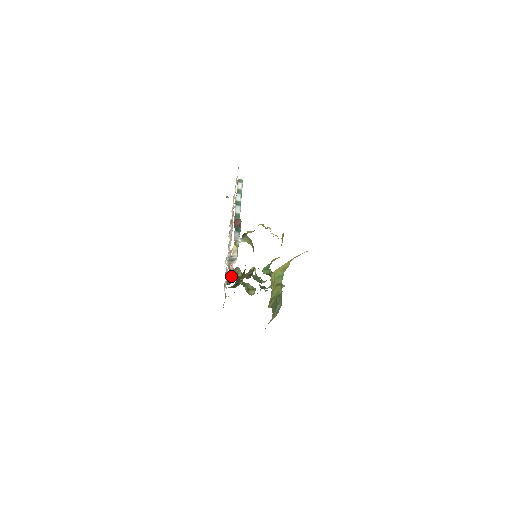
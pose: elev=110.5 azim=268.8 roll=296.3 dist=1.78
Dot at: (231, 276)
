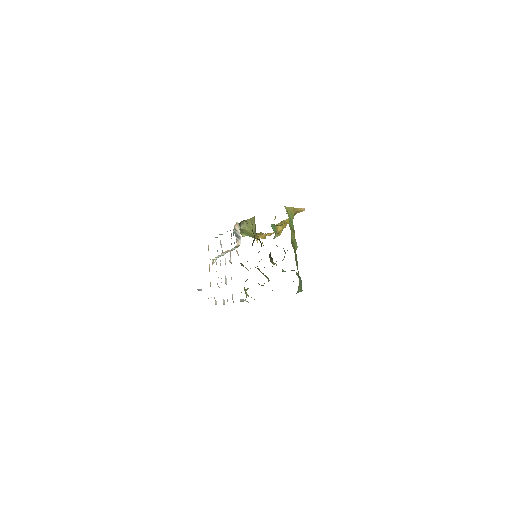
Dot at: occluded
